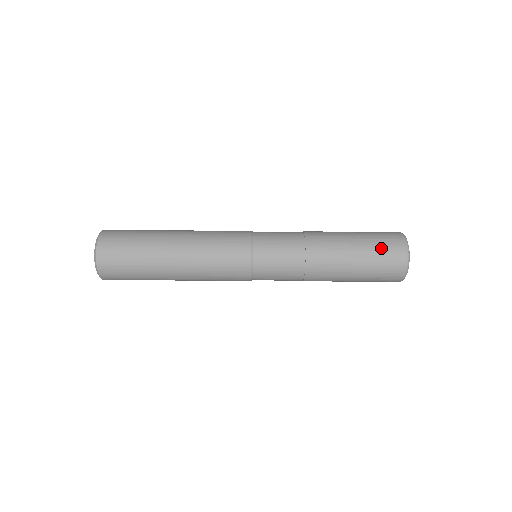
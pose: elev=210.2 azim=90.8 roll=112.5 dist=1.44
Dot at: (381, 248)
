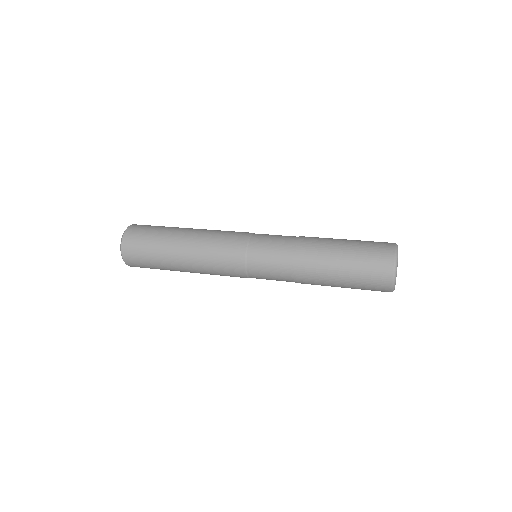
Dot at: (366, 285)
